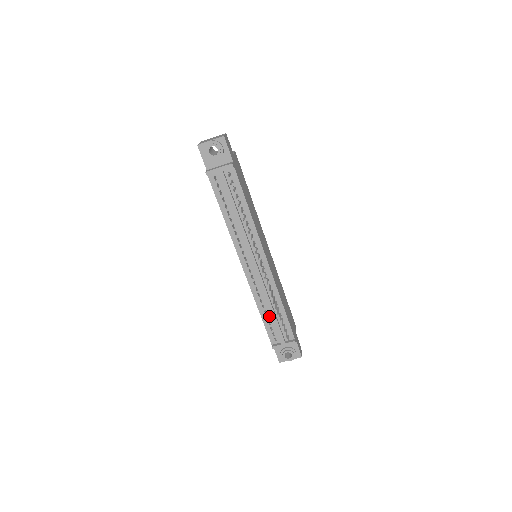
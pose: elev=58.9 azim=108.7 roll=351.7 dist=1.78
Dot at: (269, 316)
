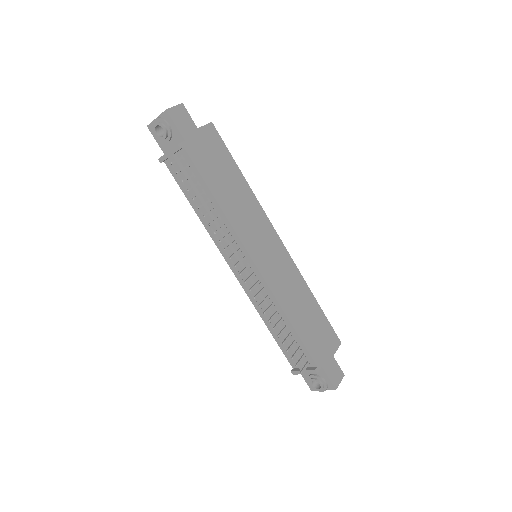
Dot at: occluded
